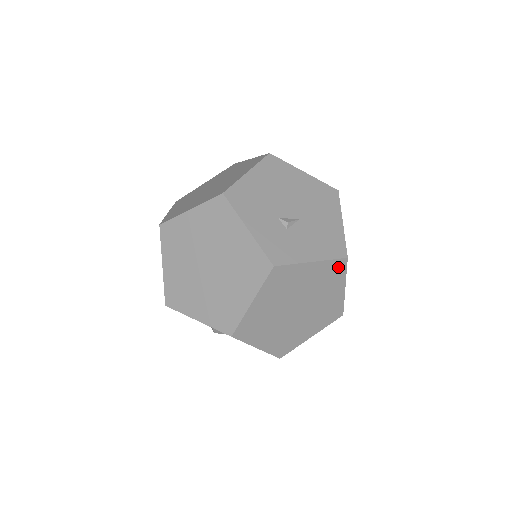
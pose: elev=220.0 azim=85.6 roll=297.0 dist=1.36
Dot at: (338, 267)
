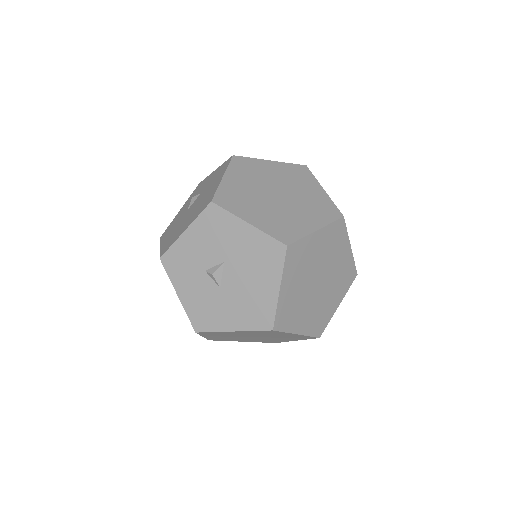
Dot at: (351, 276)
